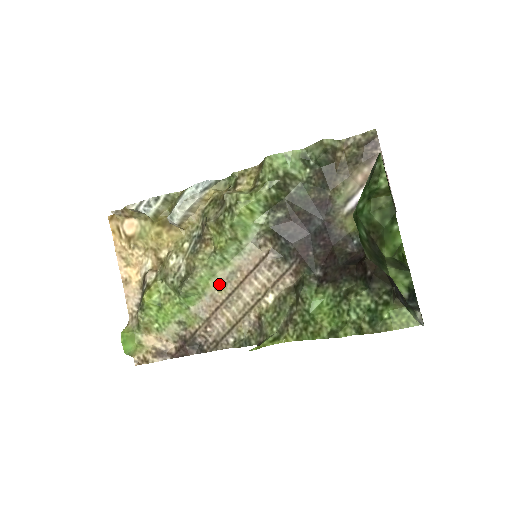
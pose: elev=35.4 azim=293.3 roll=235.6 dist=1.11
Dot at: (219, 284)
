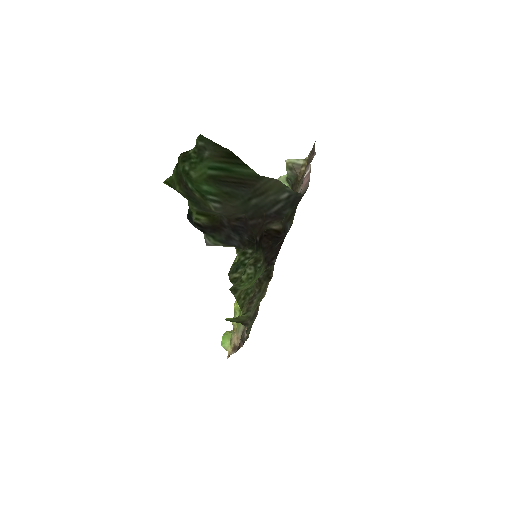
Dot at: occluded
